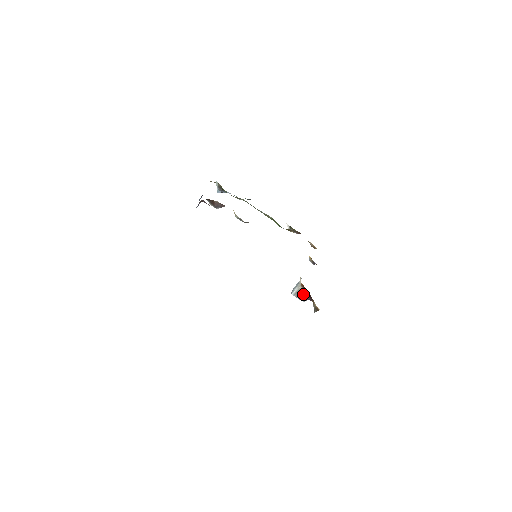
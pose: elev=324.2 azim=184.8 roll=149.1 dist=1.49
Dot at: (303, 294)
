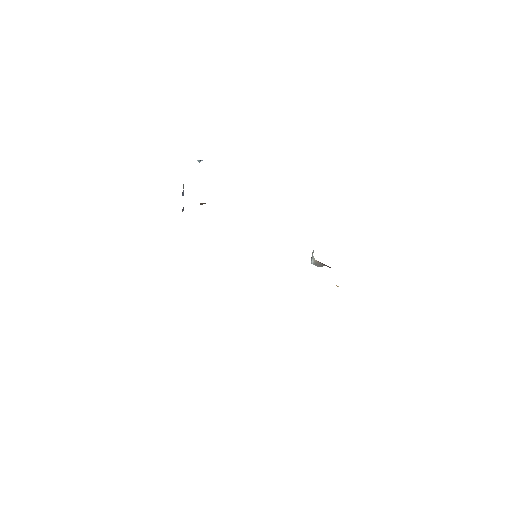
Dot at: (321, 264)
